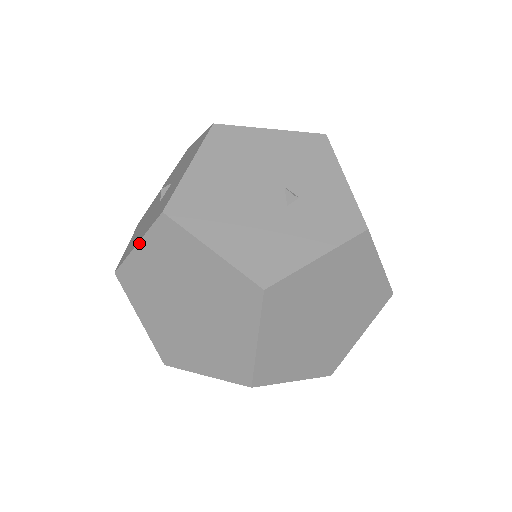
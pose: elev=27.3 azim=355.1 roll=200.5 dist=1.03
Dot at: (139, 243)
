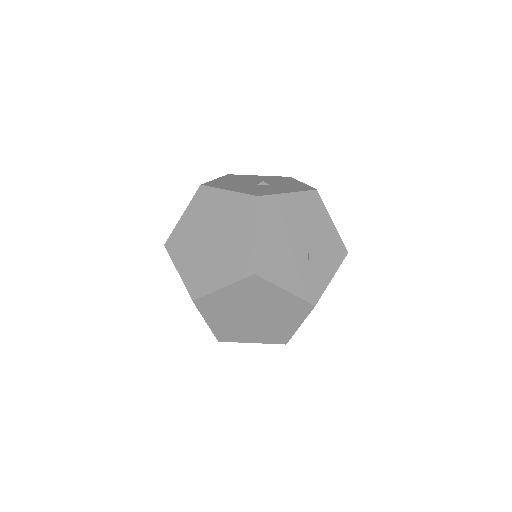
Dot at: (231, 191)
